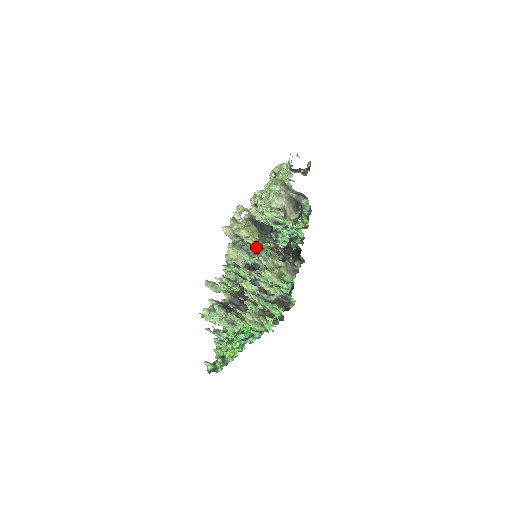
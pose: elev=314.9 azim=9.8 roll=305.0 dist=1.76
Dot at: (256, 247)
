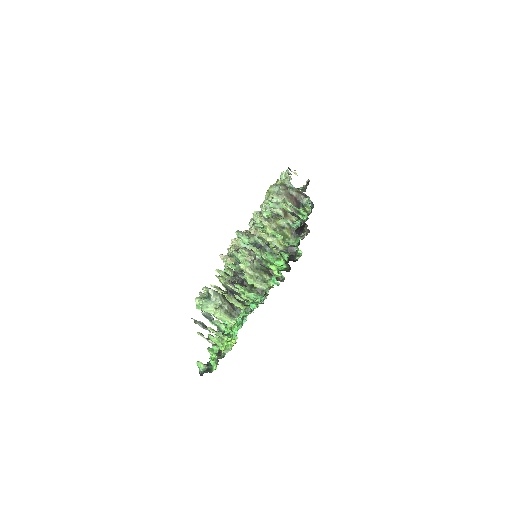
Dot at: occluded
